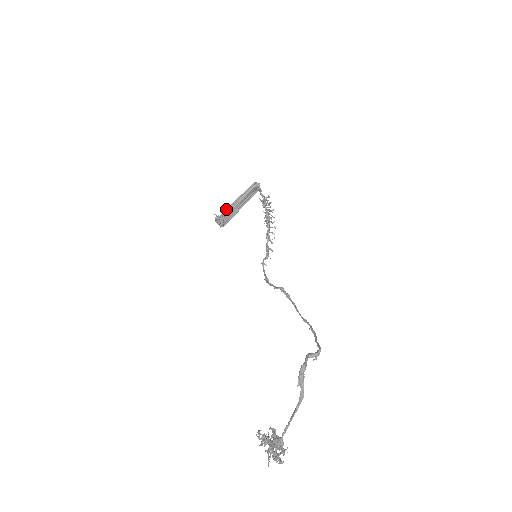
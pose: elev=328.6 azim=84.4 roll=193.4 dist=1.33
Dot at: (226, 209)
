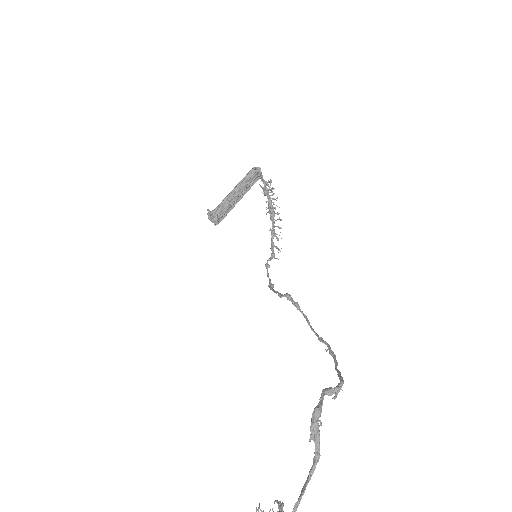
Dot at: occluded
